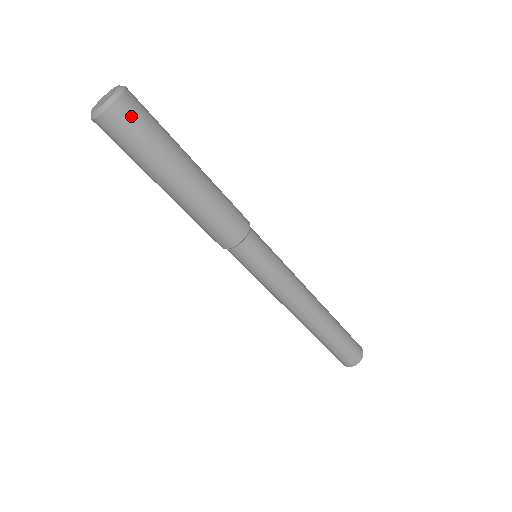
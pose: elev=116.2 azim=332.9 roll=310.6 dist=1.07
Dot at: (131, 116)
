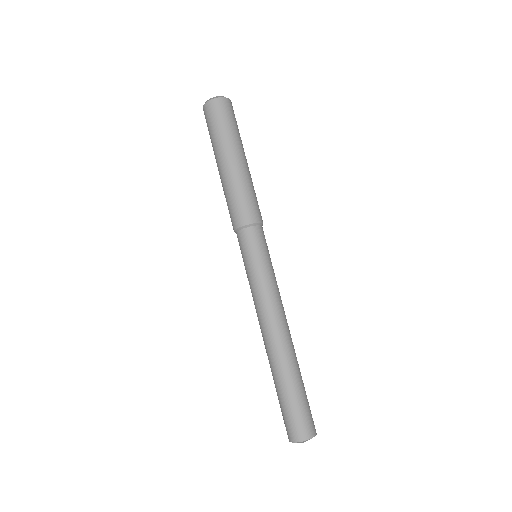
Dot at: (217, 110)
